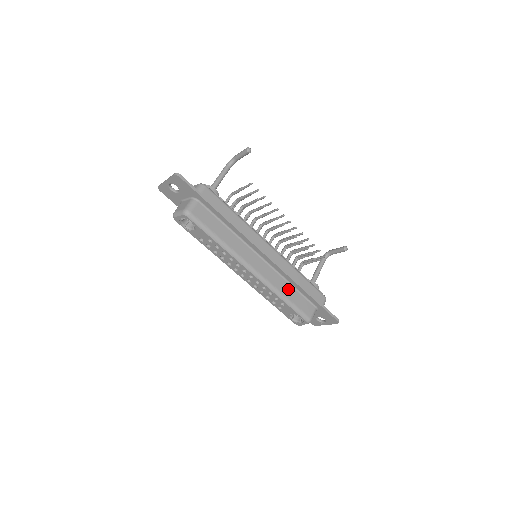
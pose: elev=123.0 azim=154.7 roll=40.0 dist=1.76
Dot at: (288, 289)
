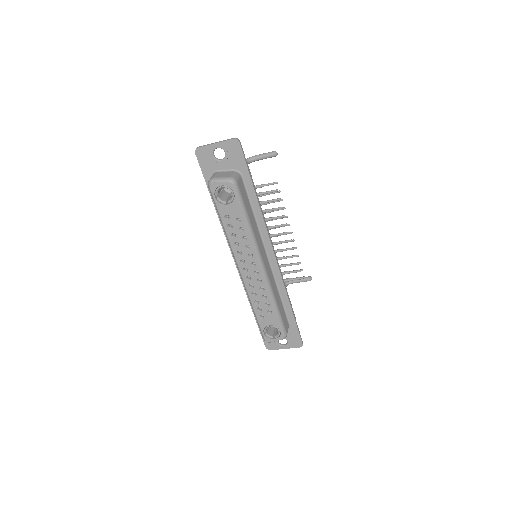
Dot at: (278, 297)
